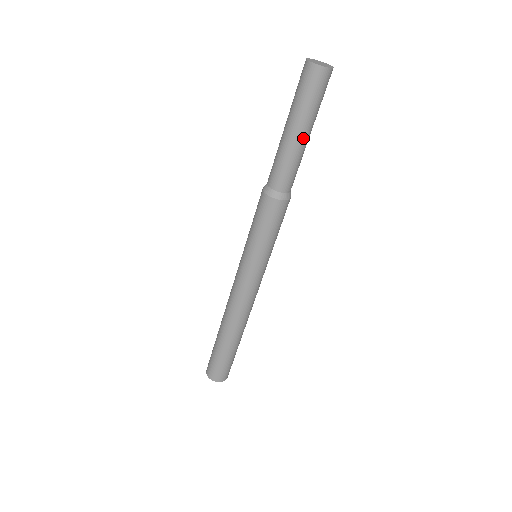
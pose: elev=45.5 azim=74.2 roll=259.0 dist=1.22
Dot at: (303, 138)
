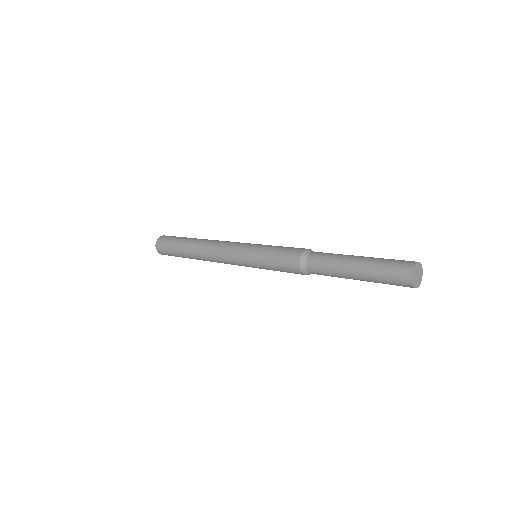
Dot at: occluded
